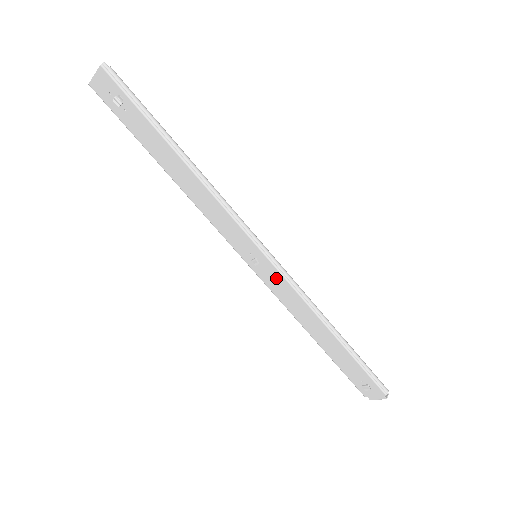
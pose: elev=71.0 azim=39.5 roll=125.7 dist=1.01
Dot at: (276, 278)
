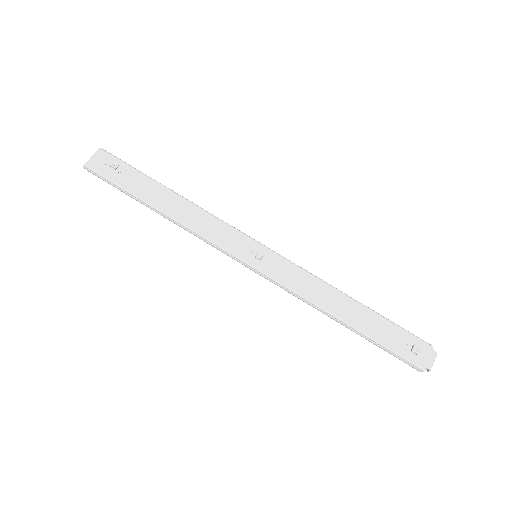
Dot at: (282, 265)
